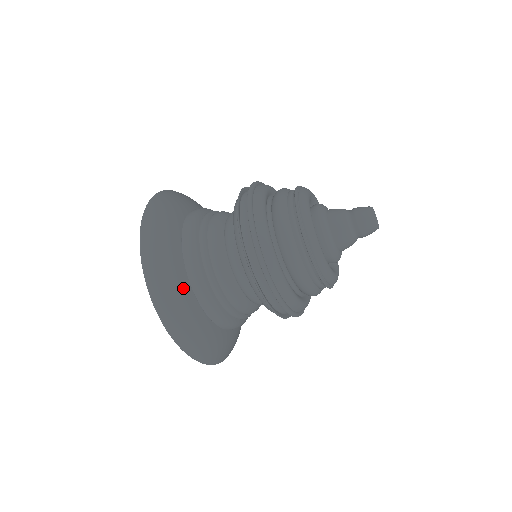
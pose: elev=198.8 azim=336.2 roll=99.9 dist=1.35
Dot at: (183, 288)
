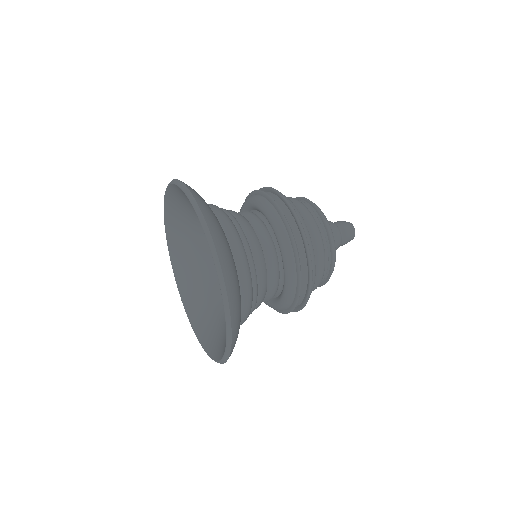
Dot at: occluded
